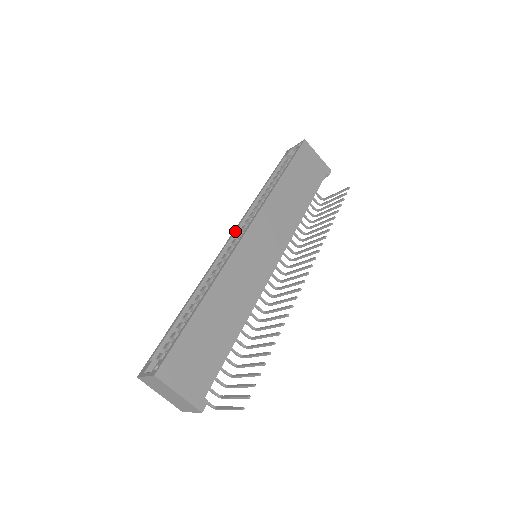
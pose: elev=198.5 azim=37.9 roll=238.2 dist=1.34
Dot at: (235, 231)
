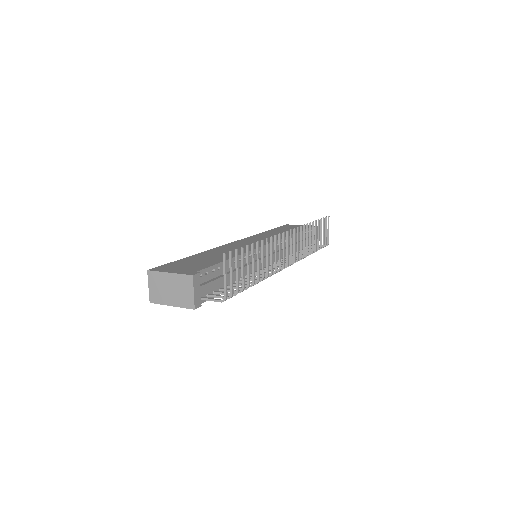
Dot at: occluded
